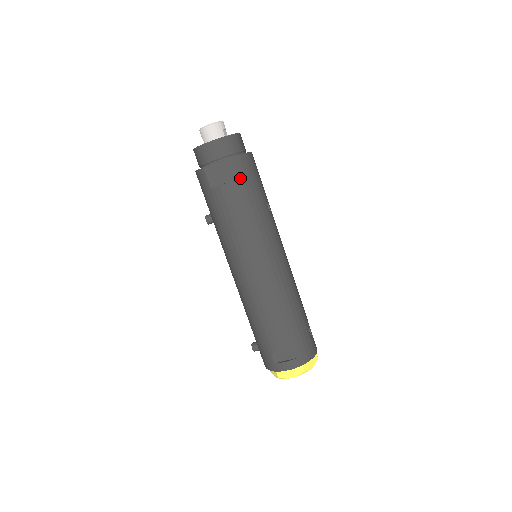
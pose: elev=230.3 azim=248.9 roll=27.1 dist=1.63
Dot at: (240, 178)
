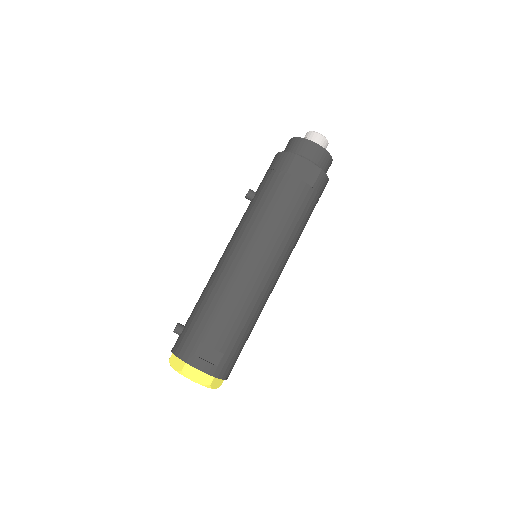
Dot at: (313, 188)
